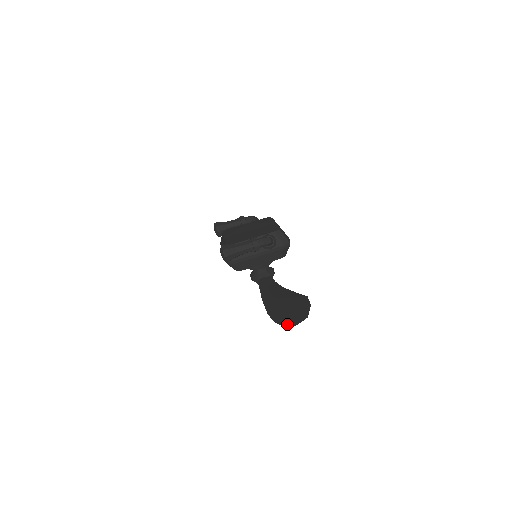
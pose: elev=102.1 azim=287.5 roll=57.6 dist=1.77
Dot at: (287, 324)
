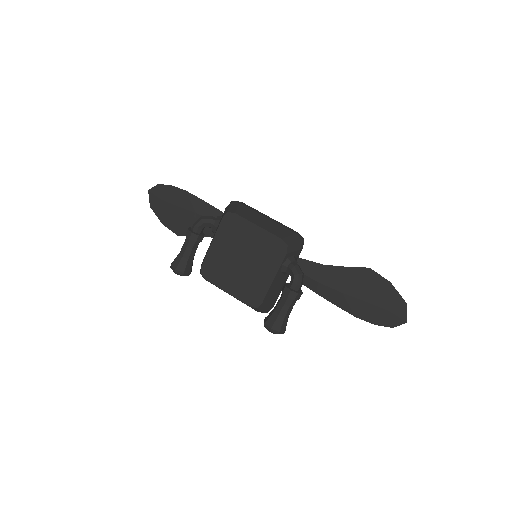
Dot at: (396, 324)
